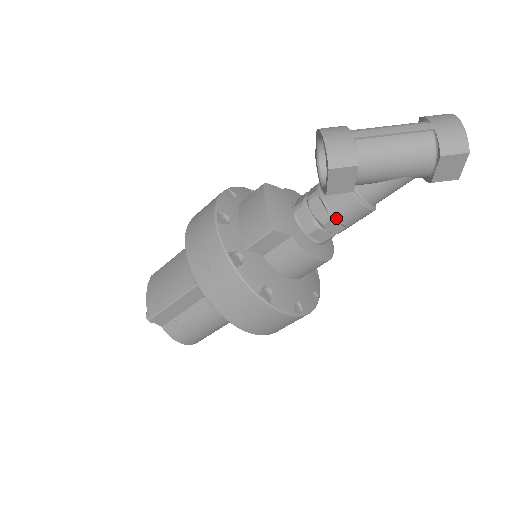
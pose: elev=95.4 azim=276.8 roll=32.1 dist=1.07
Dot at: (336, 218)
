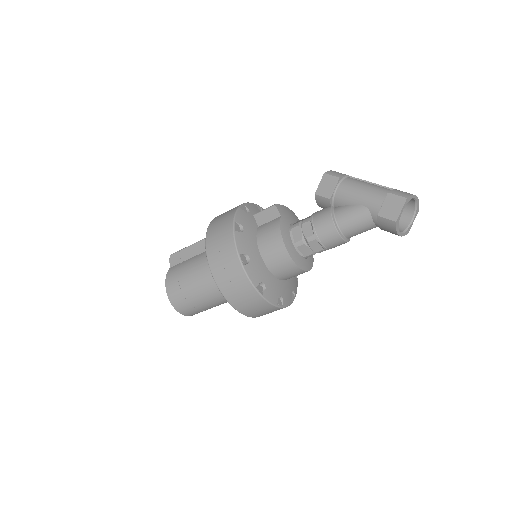
Dot at: (312, 221)
